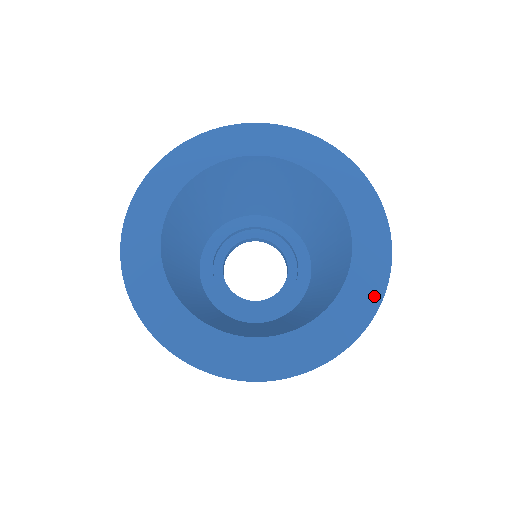
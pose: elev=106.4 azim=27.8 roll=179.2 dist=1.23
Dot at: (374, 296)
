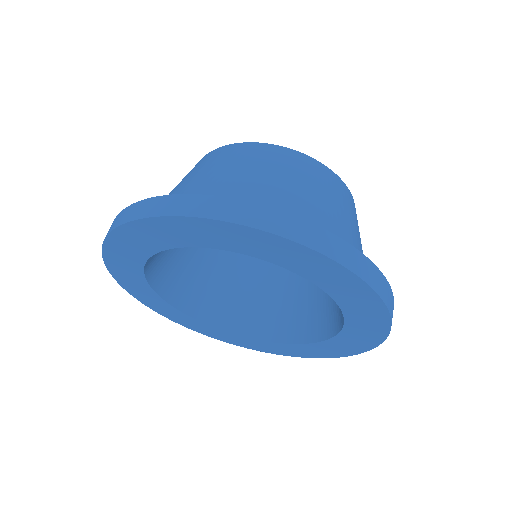
Dot at: (377, 310)
